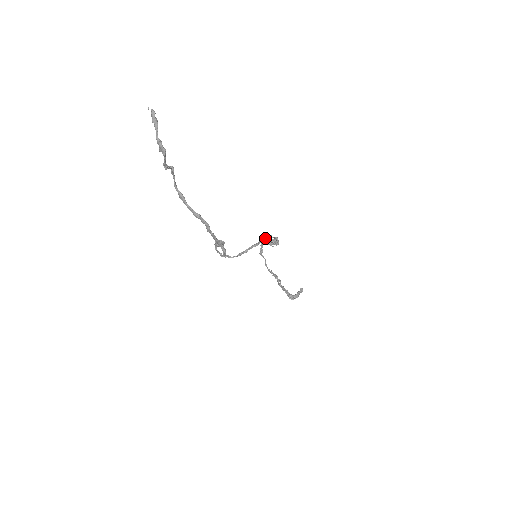
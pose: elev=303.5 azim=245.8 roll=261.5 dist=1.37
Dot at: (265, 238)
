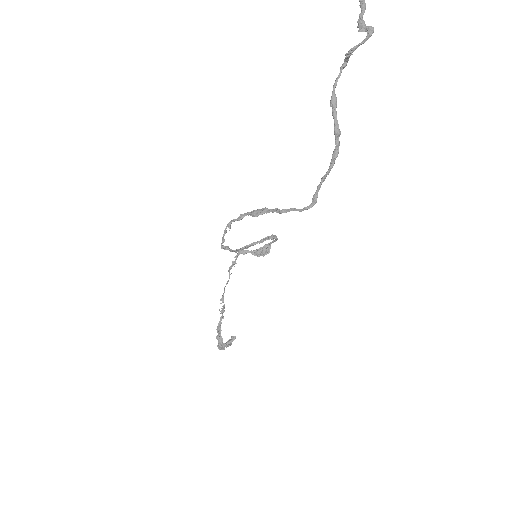
Dot at: (272, 235)
